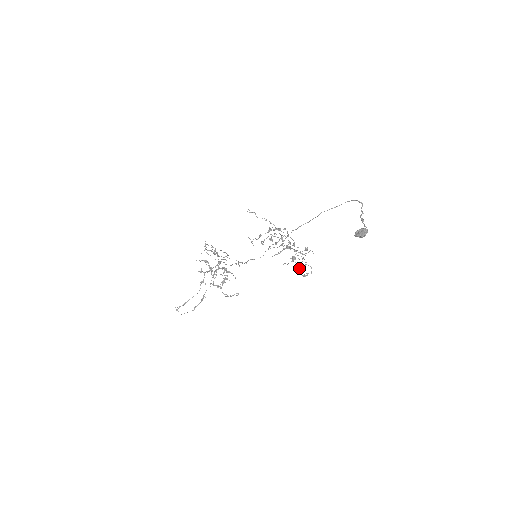
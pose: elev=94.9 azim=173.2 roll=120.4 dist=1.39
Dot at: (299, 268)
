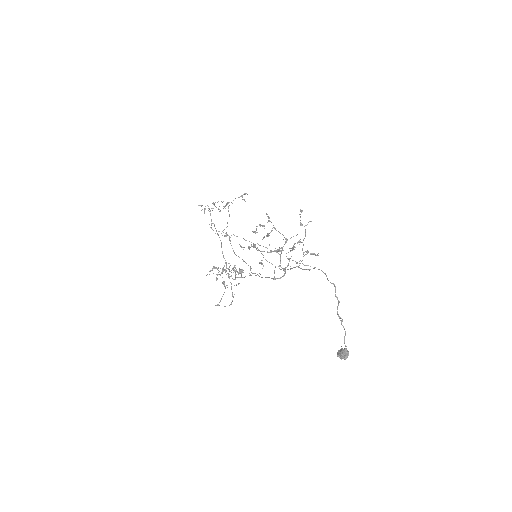
Dot at: occluded
